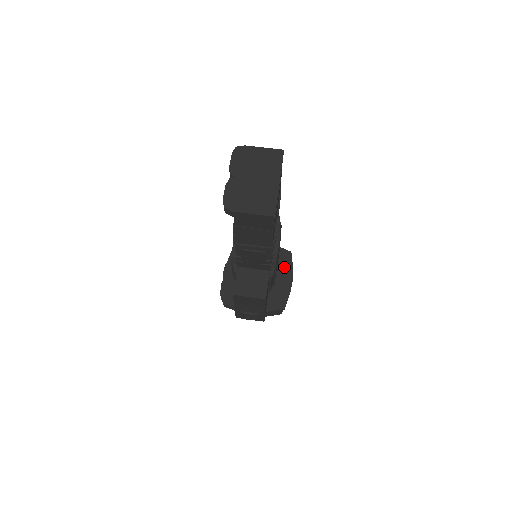
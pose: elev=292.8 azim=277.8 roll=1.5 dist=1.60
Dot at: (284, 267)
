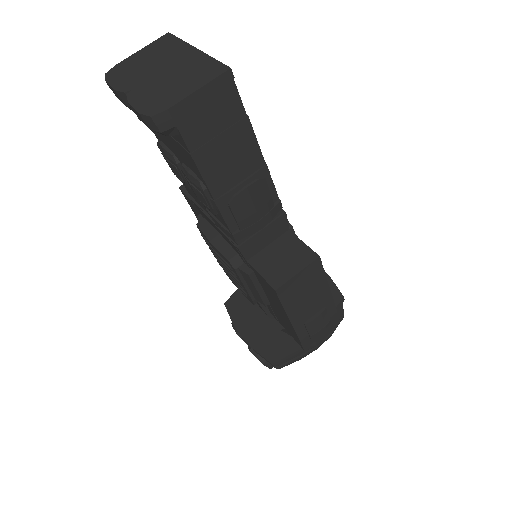
Dot at: occluded
